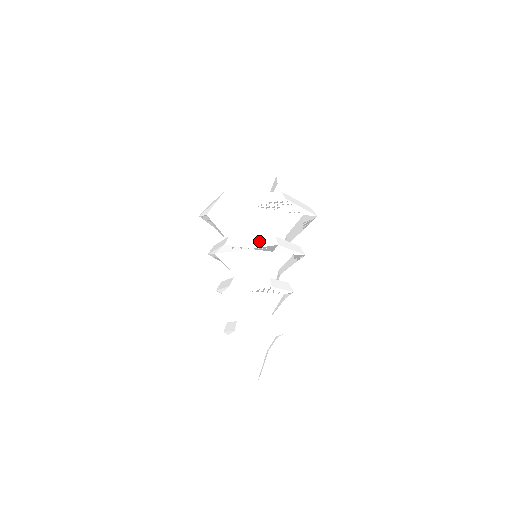
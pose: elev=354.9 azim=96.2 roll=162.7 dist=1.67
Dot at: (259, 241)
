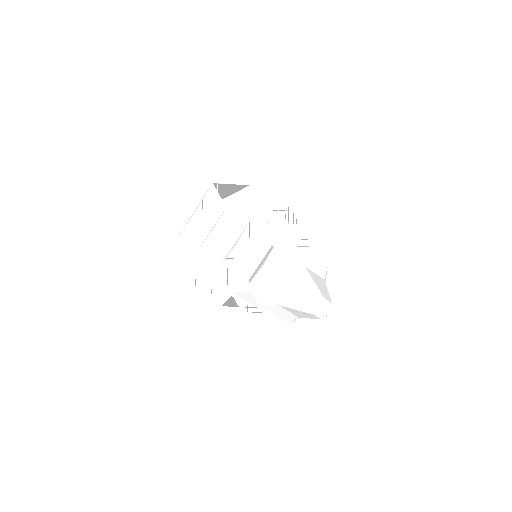
Dot at: occluded
